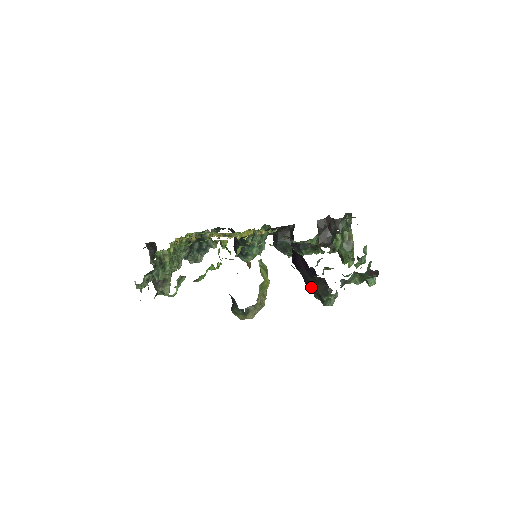
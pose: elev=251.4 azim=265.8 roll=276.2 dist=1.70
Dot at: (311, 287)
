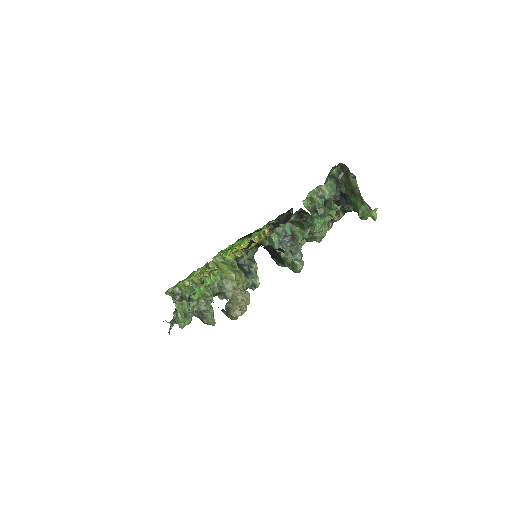
Dot at: occluded
